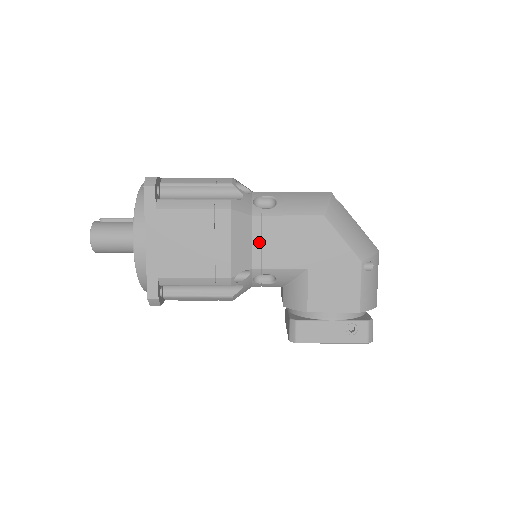
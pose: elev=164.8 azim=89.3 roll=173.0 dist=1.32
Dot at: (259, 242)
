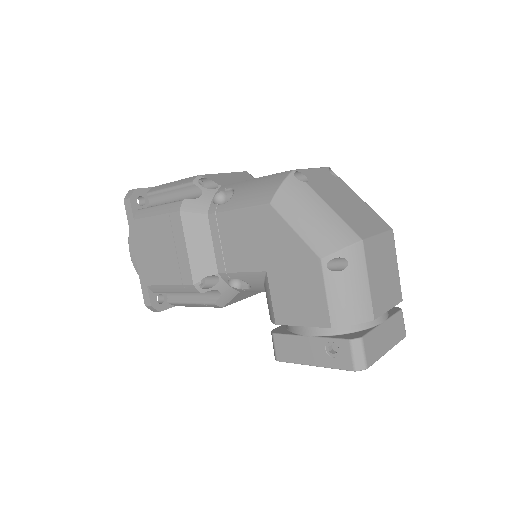
Dot at: (219, 243)
